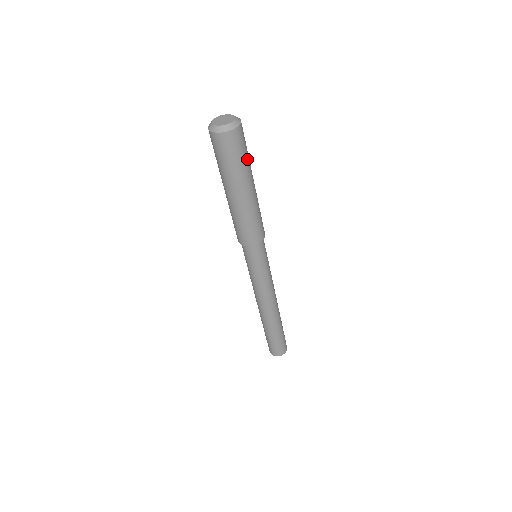
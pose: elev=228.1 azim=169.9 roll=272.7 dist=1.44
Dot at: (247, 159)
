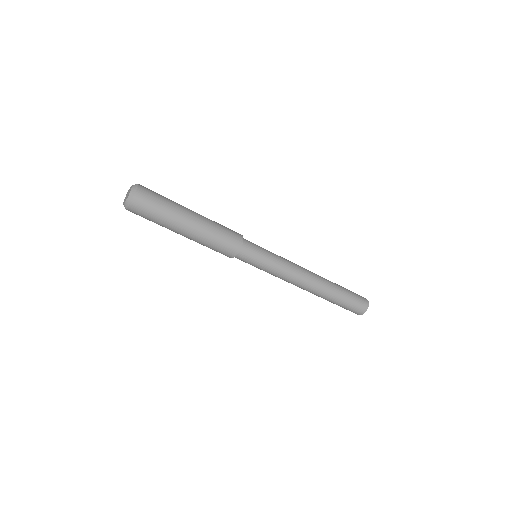
Dot at: (167, 199)
